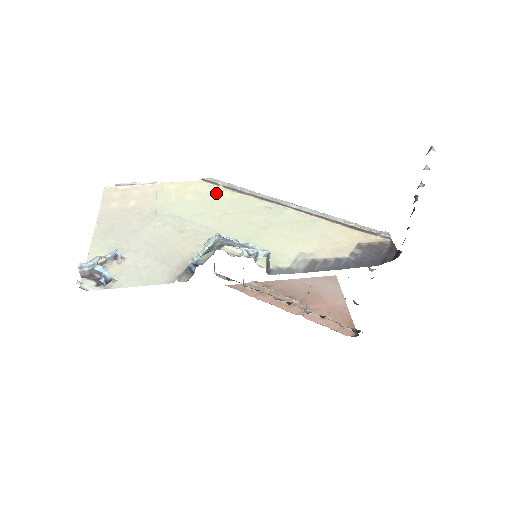
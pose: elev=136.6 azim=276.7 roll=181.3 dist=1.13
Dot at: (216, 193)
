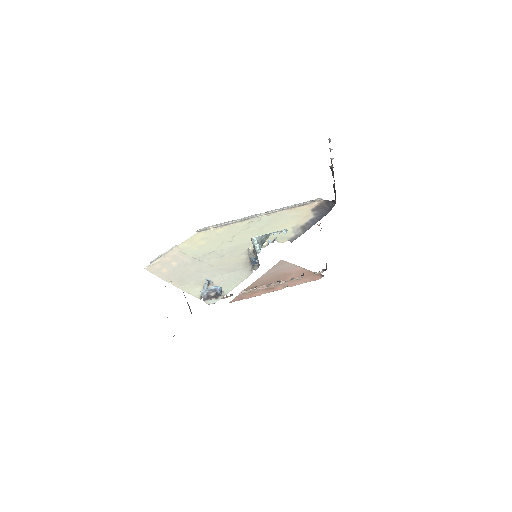
Dot at: (214, 233)
